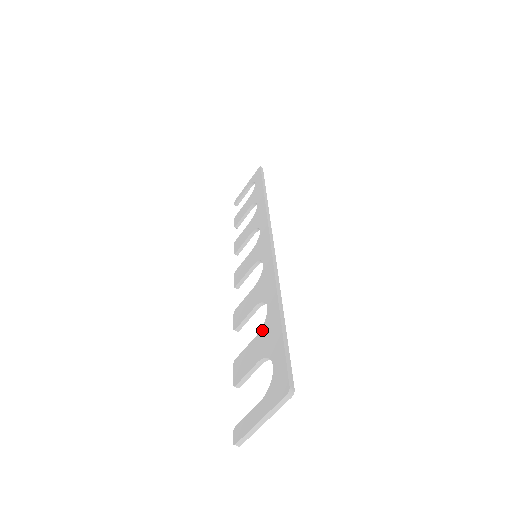
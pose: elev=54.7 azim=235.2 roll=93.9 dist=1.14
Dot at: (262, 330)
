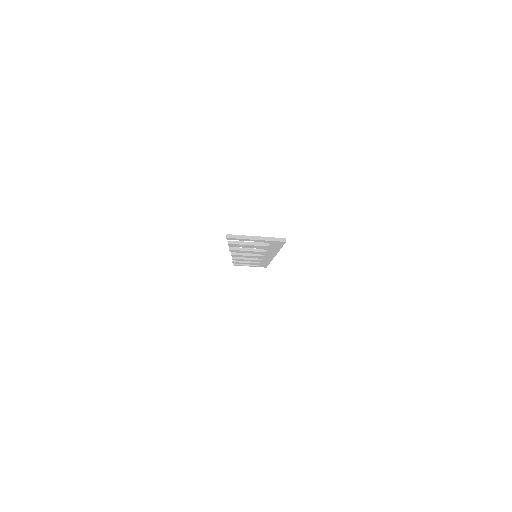
Dot at: occluded
